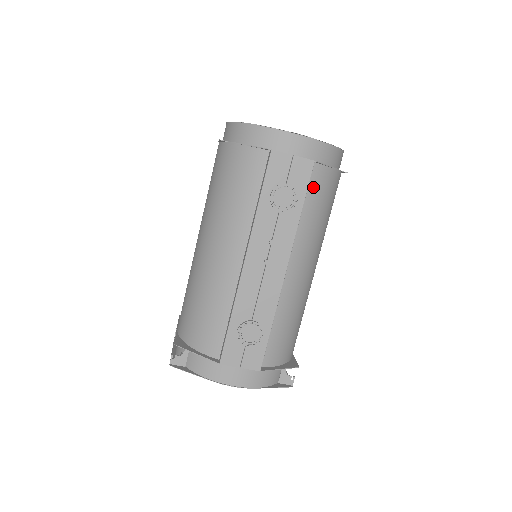
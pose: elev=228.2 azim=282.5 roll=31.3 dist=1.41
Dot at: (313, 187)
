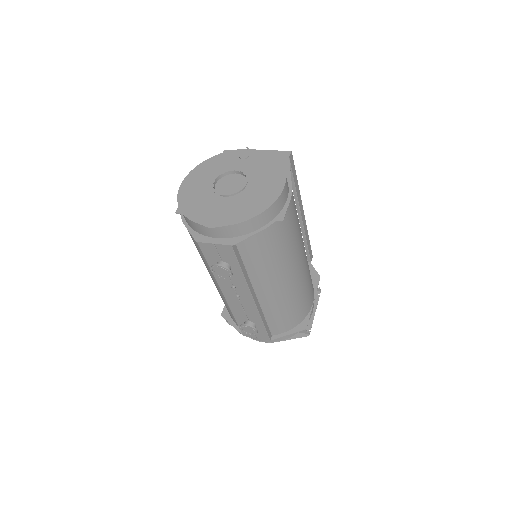
Dot at: (246, 252)
